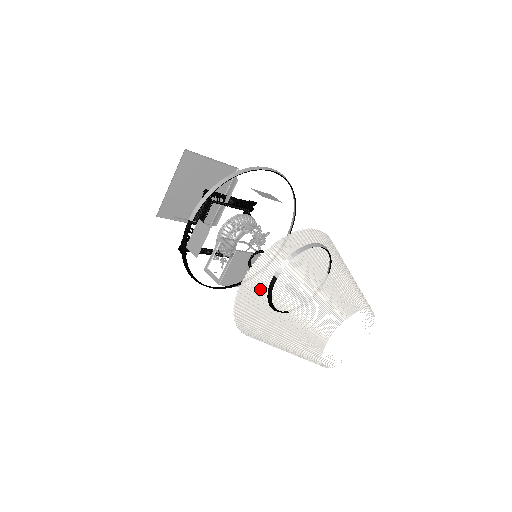
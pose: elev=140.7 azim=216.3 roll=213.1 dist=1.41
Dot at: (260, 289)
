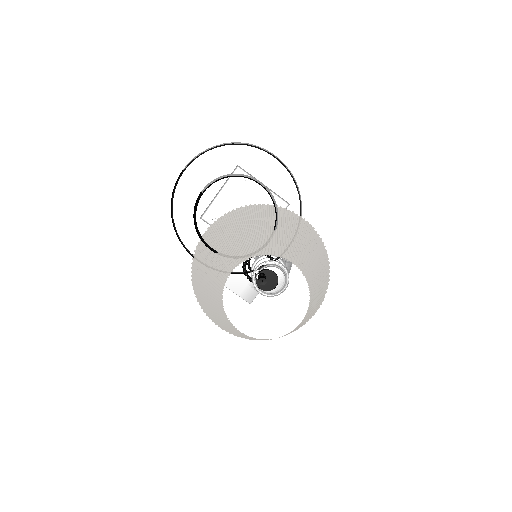
Dot at: (211, 237)
